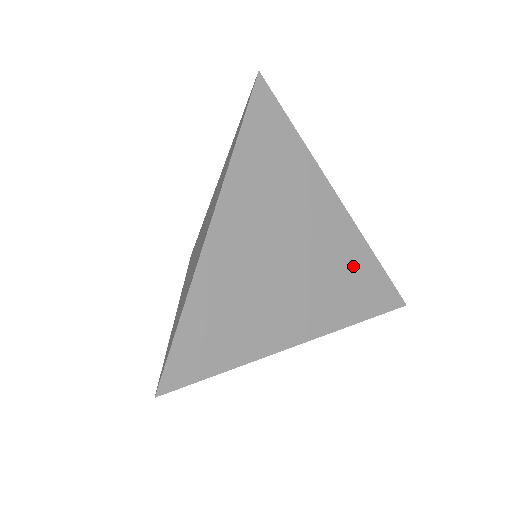
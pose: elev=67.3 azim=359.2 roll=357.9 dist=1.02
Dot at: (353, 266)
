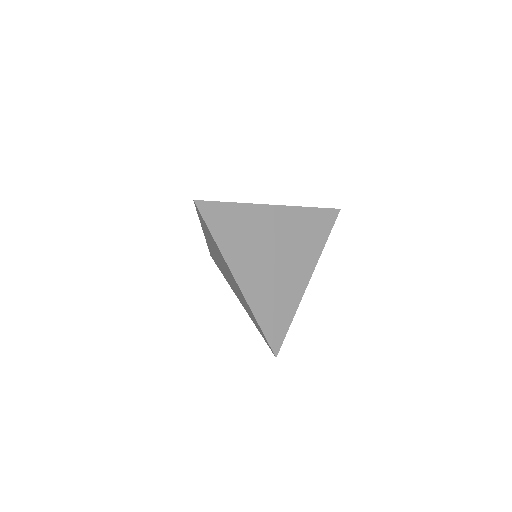
Dot at: (284, 303)
